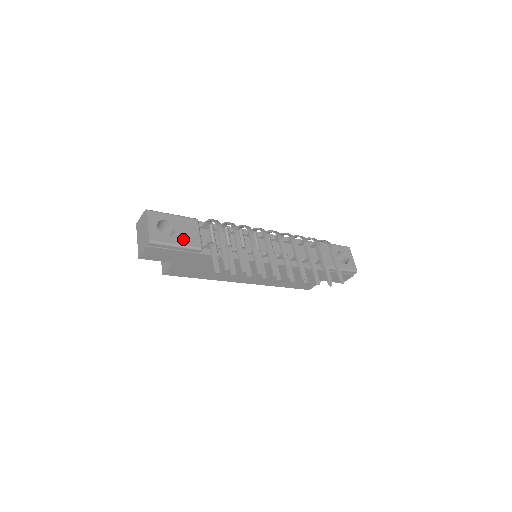
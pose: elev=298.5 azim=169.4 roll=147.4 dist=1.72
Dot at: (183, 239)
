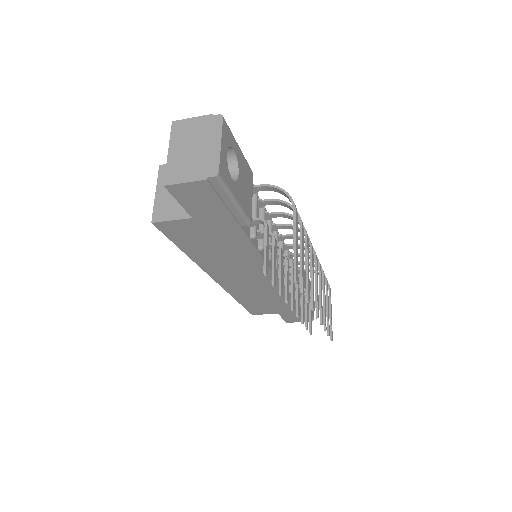
Dot at: (242, 196)
